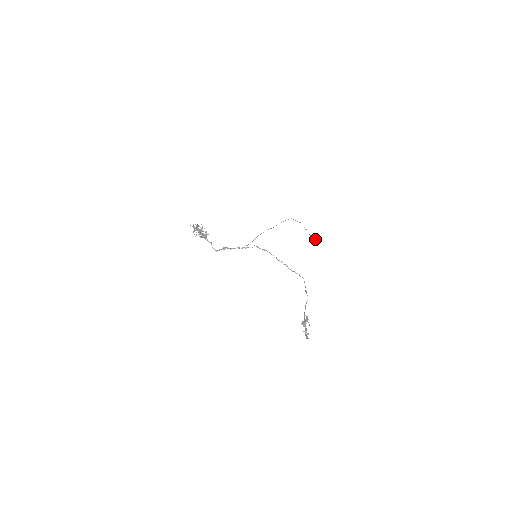
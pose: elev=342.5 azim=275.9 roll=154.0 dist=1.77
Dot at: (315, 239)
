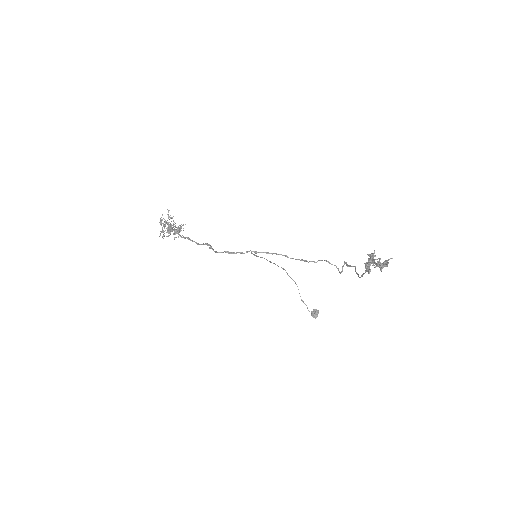
Dot at: (316, 315)
